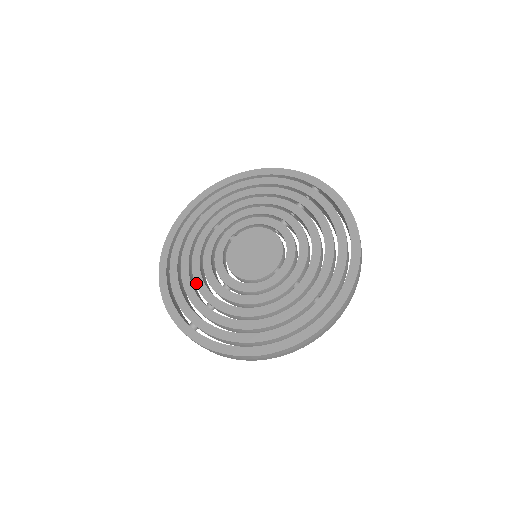
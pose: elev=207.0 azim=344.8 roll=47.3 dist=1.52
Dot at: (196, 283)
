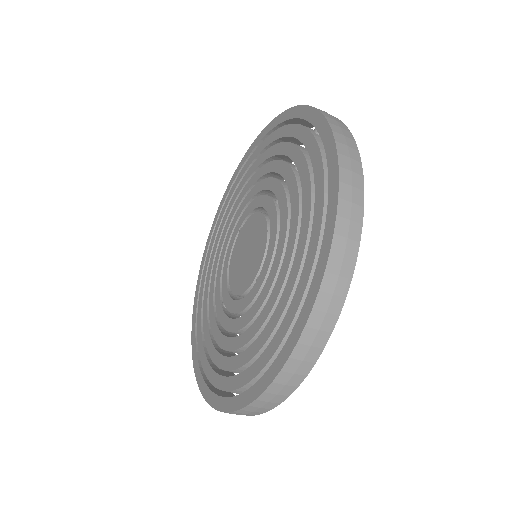
Dot at: (209, 296)
